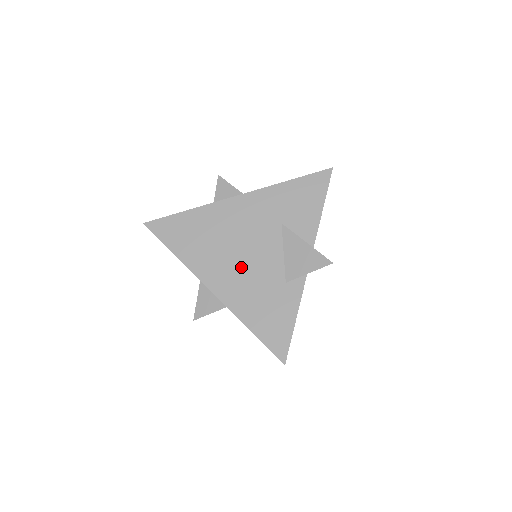
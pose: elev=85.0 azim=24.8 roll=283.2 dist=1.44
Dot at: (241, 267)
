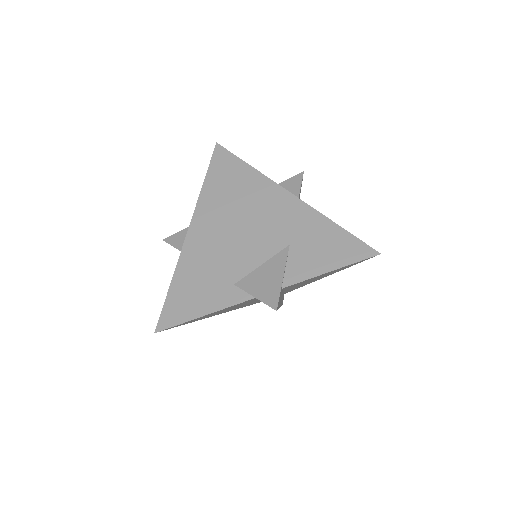
Dot at: (225, 238)
